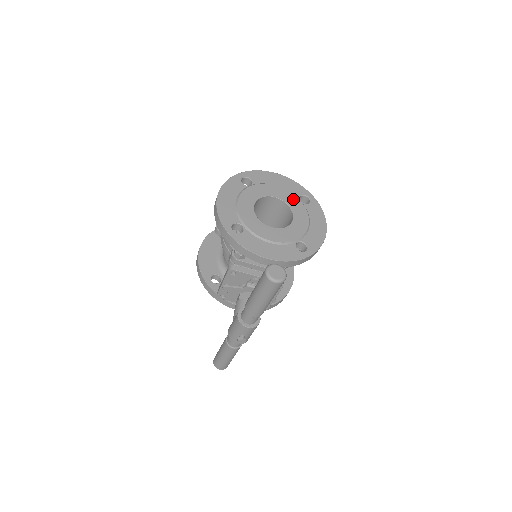
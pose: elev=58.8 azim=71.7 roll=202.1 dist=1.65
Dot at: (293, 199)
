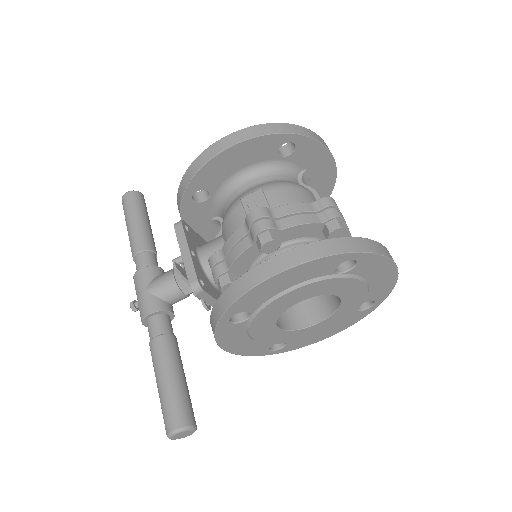
Dot at: (354, 306)
